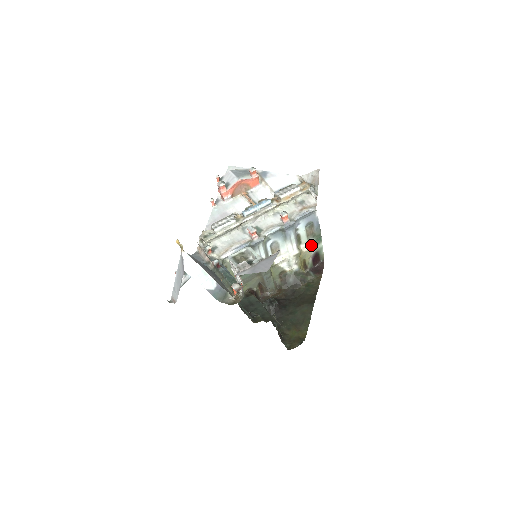
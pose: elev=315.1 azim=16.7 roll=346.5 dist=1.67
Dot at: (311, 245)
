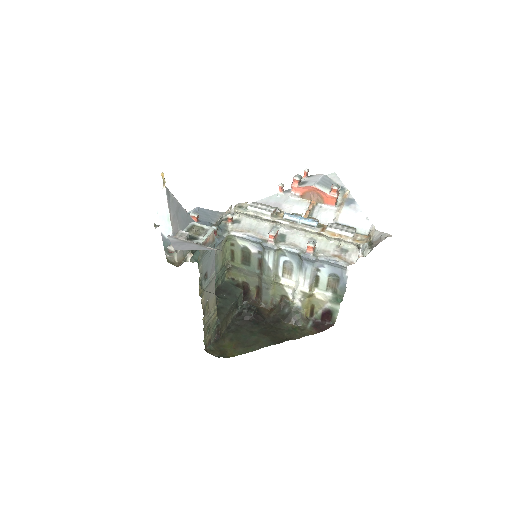
Dot at: (327, 298)
